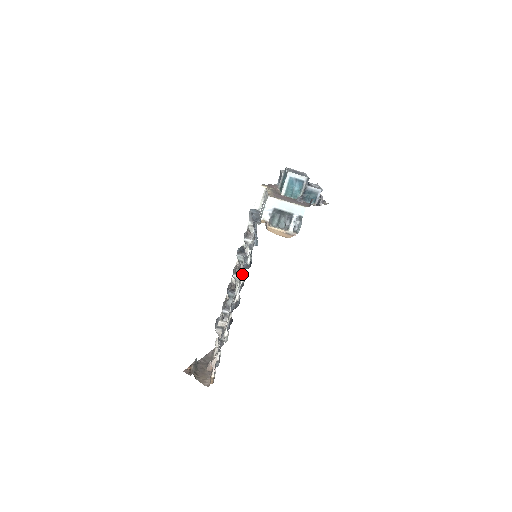
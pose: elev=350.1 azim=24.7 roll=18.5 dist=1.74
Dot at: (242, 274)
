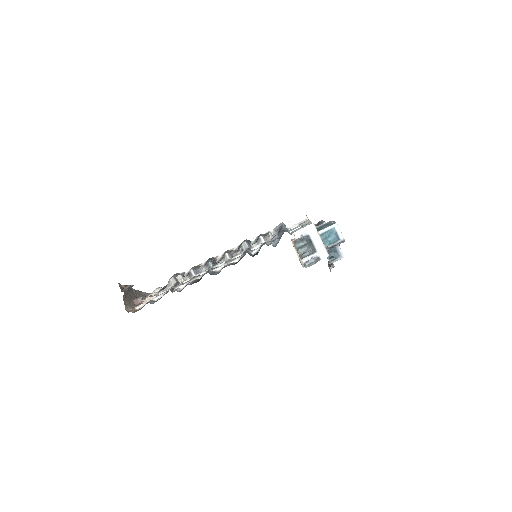
Dot at: (237, 257)
